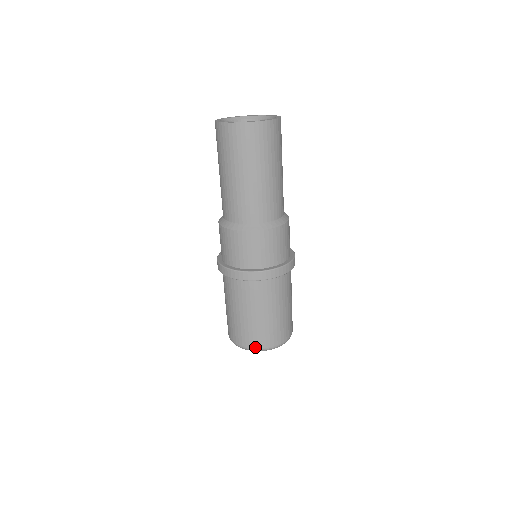
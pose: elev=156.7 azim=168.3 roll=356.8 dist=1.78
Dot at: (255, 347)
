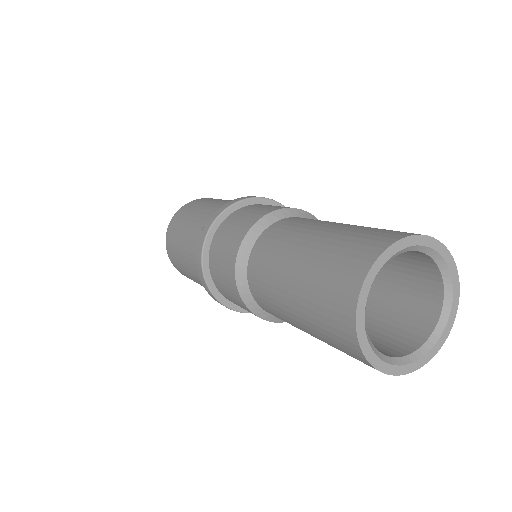
Dot at: (182, 274)
